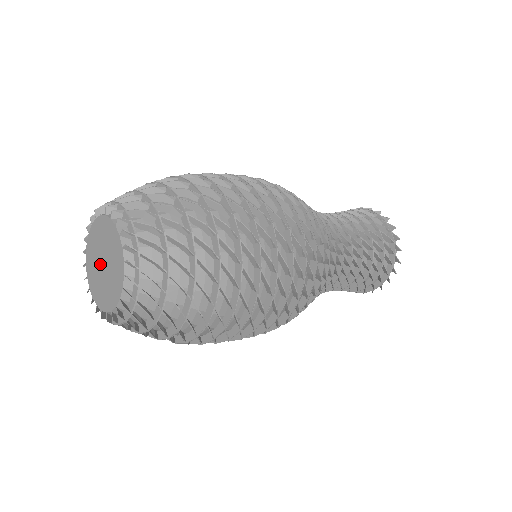
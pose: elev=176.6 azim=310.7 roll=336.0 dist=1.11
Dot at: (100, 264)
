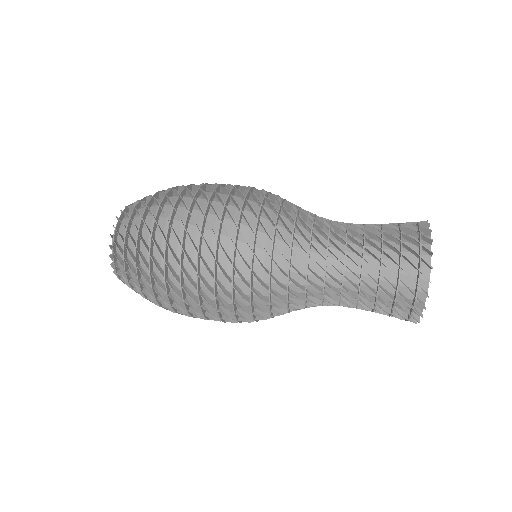
Dot at: occluded
